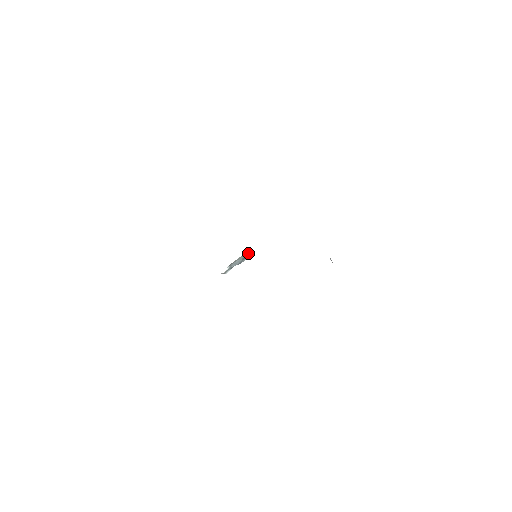
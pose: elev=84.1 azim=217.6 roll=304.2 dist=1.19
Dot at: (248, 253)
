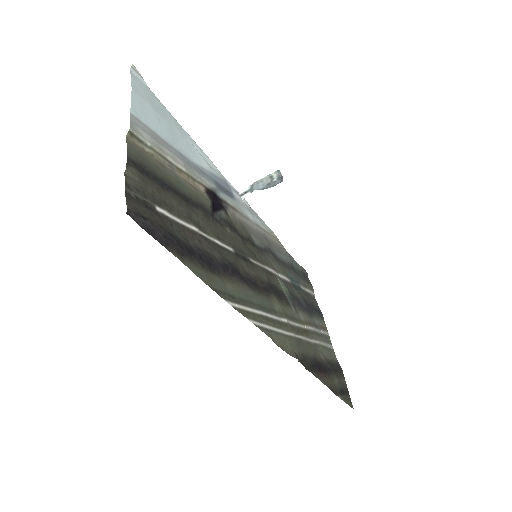
Dot at: (277, 177)
